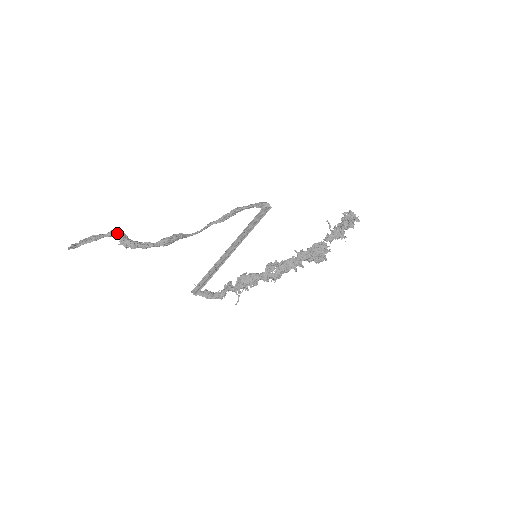
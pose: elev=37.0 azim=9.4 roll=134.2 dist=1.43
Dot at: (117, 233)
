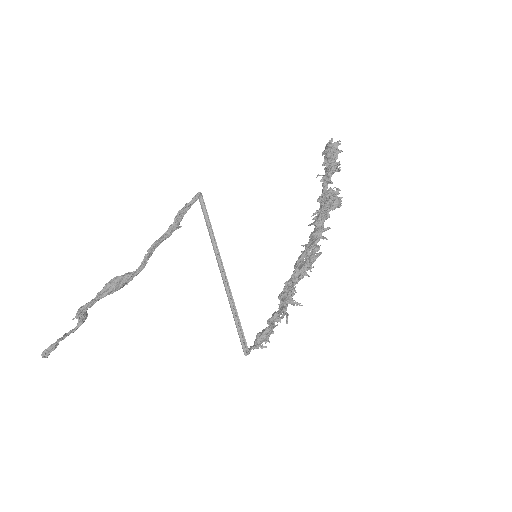
Dot at: occluded
